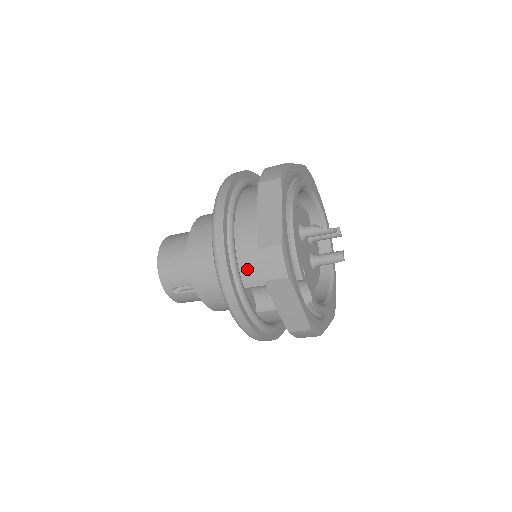
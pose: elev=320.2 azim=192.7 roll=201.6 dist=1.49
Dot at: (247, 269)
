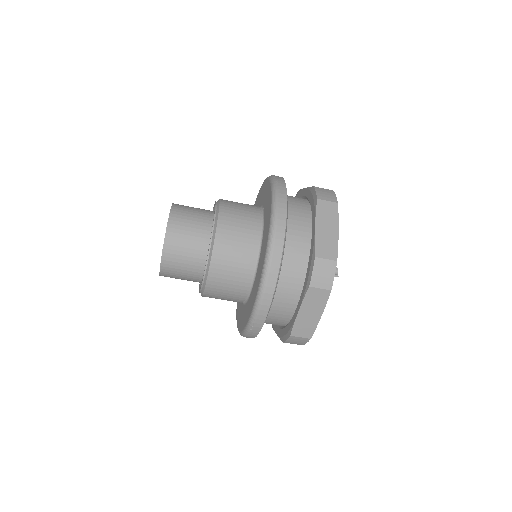
Dot at: (267, 321)
